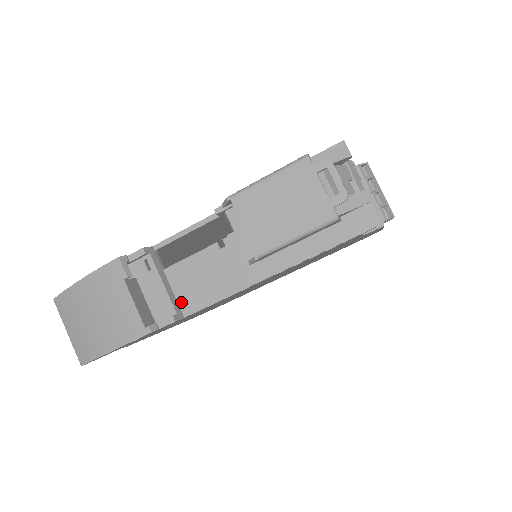
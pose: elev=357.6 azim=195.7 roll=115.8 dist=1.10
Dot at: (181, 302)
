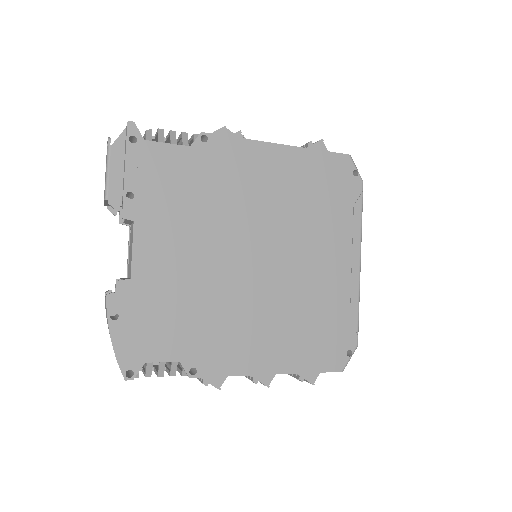
Dot at: occluded
